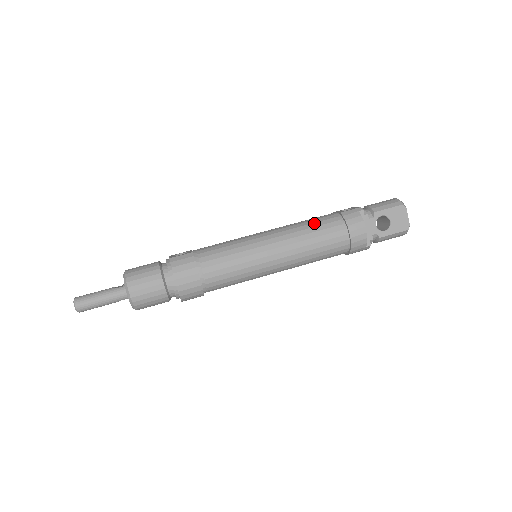
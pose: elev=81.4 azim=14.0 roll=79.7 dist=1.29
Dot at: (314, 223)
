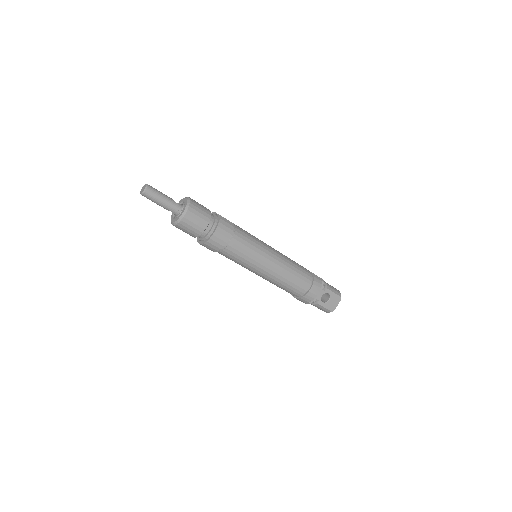
Dot at: (299, 267)
